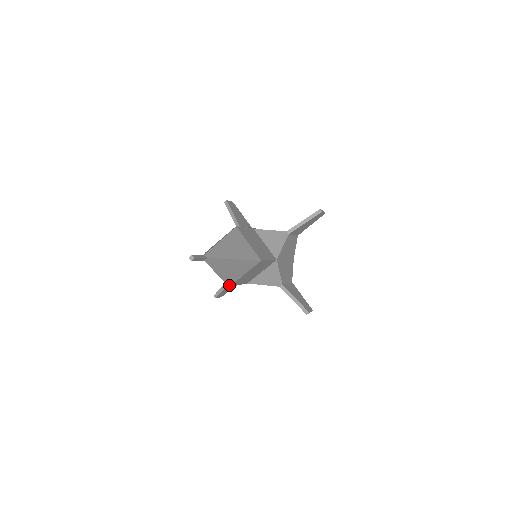
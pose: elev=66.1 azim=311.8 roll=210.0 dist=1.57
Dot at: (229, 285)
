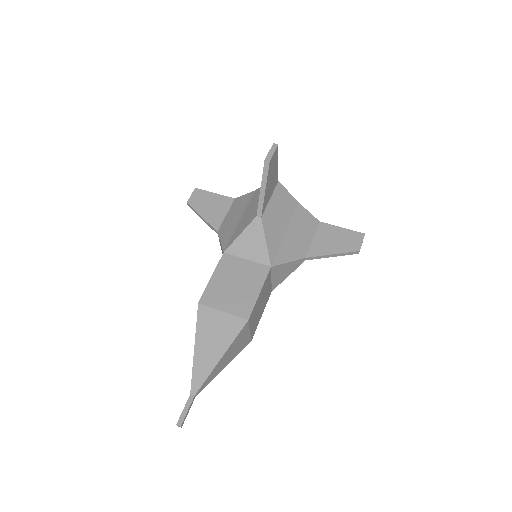
Dot at: (249, 342)
